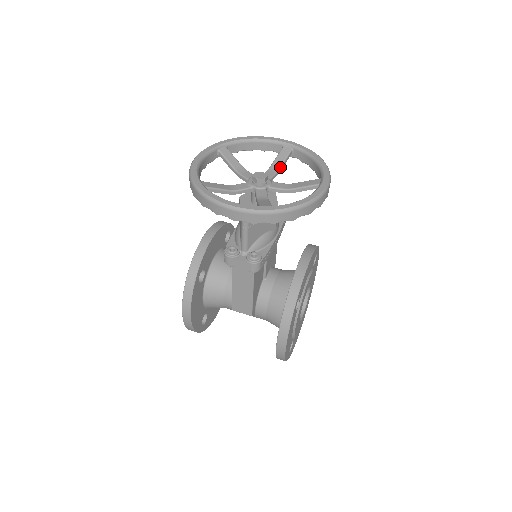
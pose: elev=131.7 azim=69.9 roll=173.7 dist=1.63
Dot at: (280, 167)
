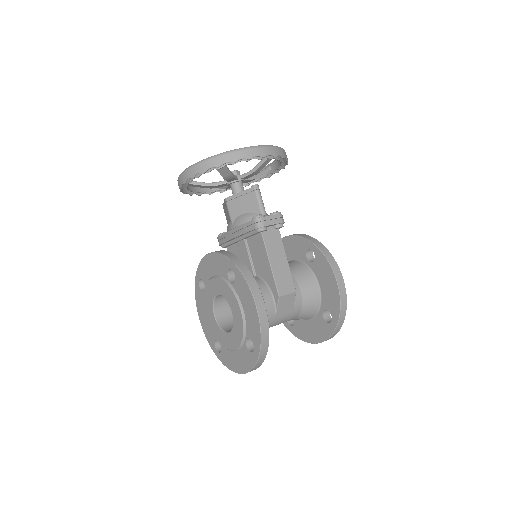
Dot at: occluded
